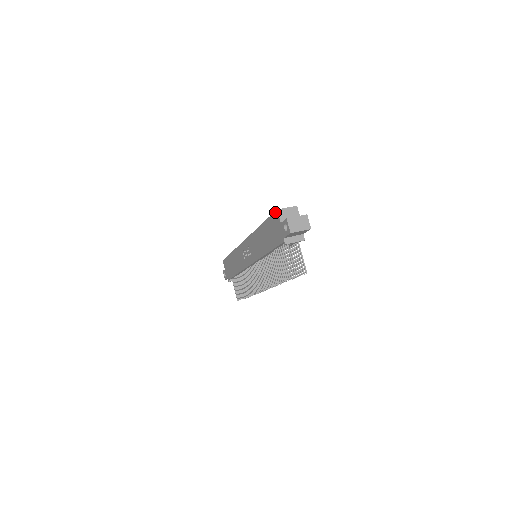
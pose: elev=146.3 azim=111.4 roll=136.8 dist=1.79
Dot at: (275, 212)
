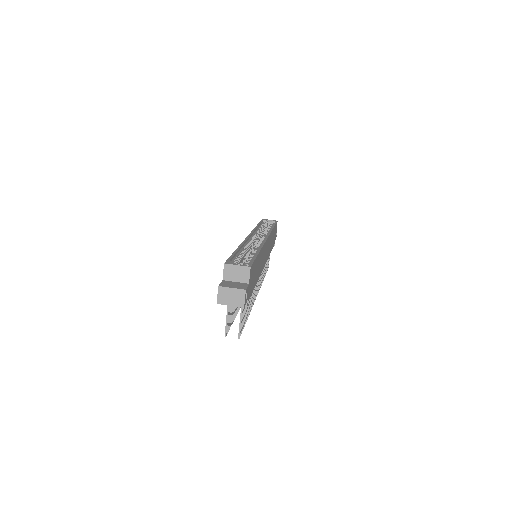
Dot at: (225, 262)
